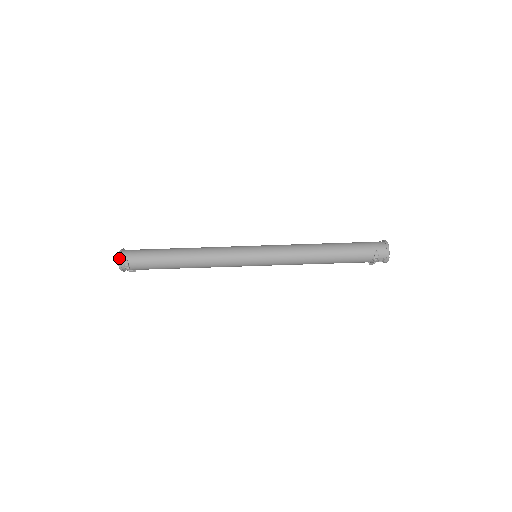
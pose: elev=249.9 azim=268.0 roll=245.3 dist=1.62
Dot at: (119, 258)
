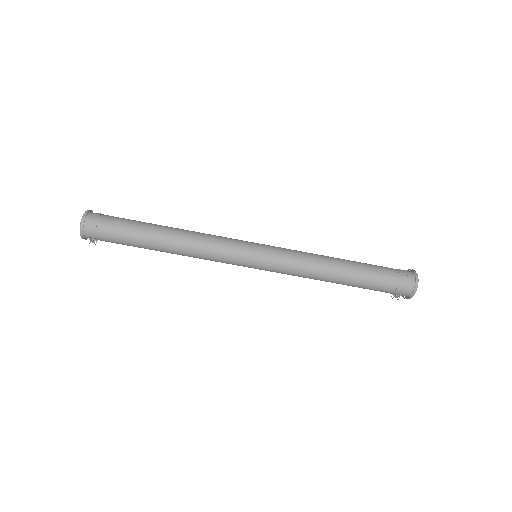
Dot at: (81, 233)
